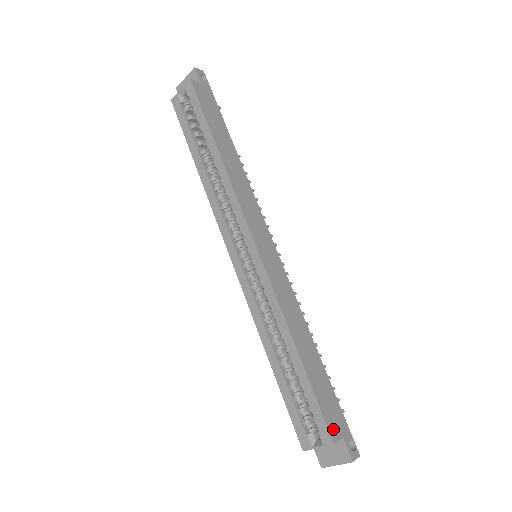
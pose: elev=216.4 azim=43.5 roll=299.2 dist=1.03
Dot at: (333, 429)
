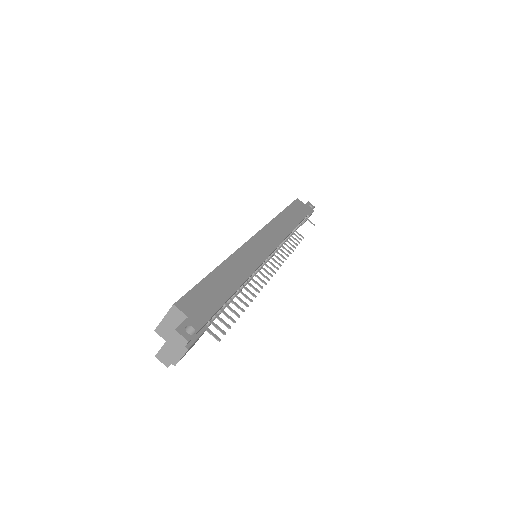
Dot at: (186, 304)
